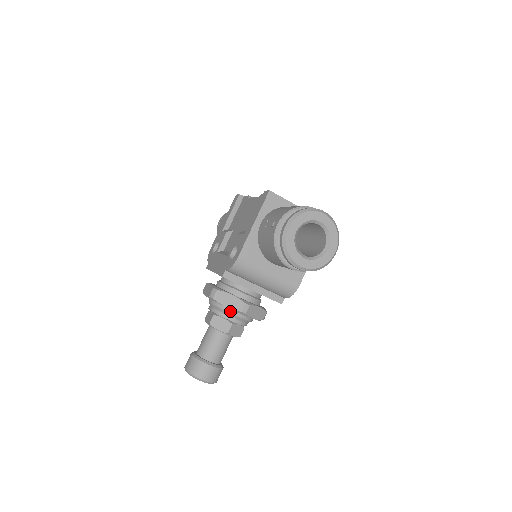
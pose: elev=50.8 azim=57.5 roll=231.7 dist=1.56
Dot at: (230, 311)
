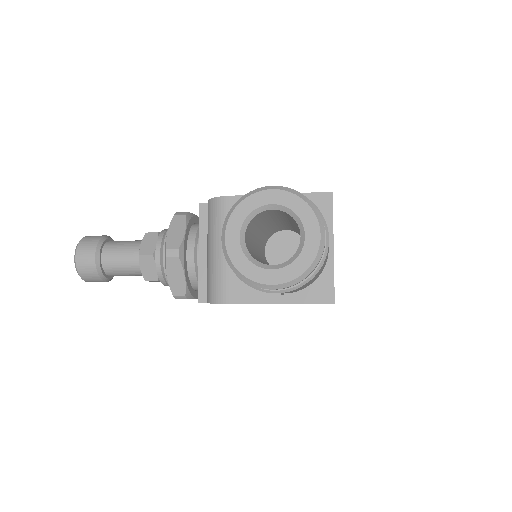
Dot at: occluded
